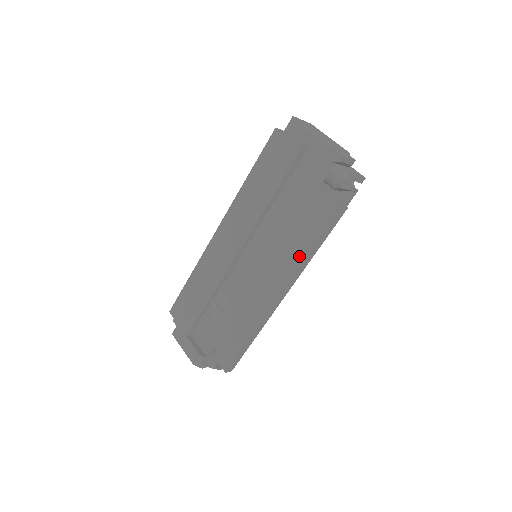
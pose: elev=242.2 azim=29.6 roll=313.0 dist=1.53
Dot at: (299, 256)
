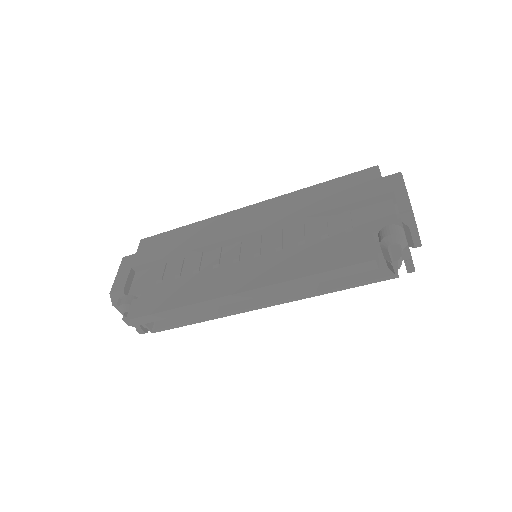
Dot at: (293, 272)
